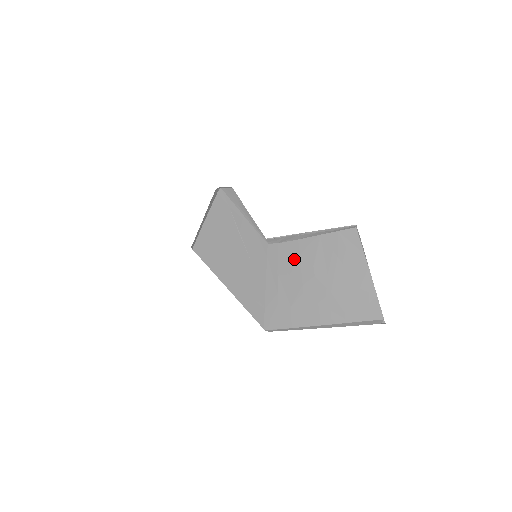
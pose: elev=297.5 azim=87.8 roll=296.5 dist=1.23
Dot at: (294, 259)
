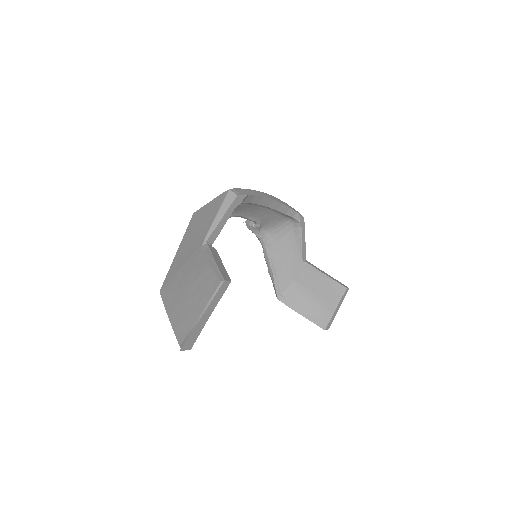
Dot at: (196, 267)
